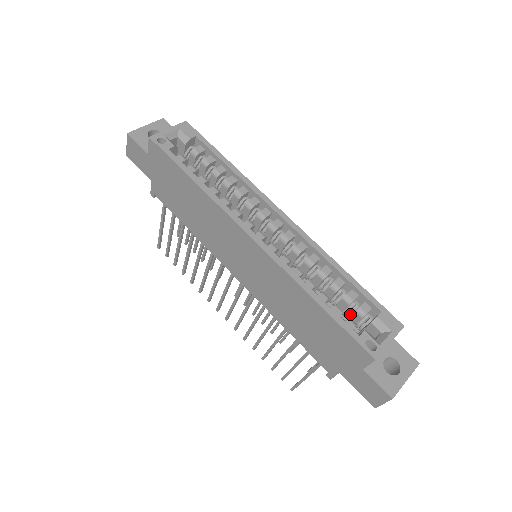
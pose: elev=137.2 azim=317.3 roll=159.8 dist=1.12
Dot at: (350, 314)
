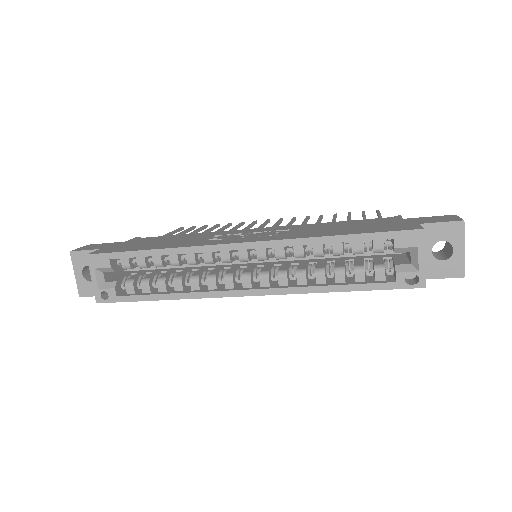
Dot at: occluded
